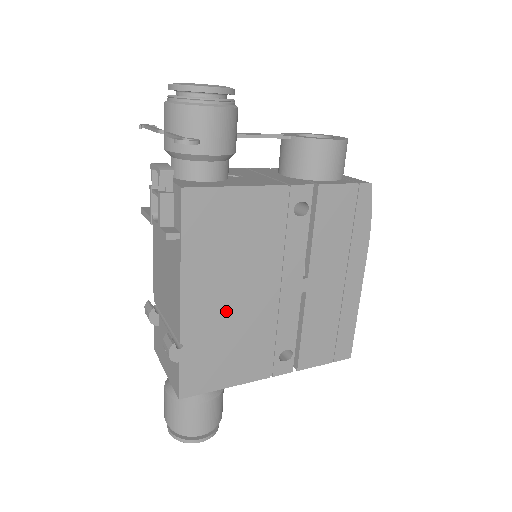
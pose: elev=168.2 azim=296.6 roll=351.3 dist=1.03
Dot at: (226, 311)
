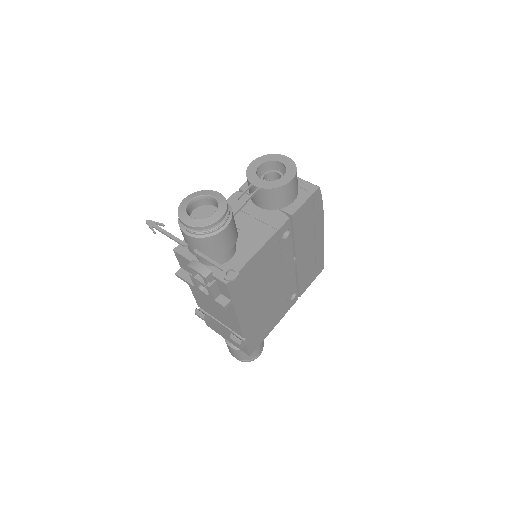
Dot at: (261, 308)
